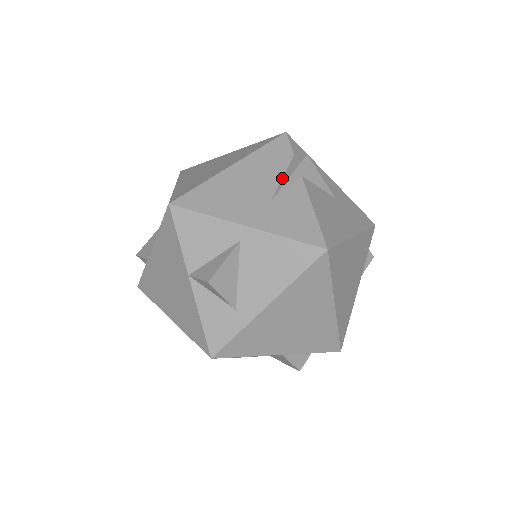
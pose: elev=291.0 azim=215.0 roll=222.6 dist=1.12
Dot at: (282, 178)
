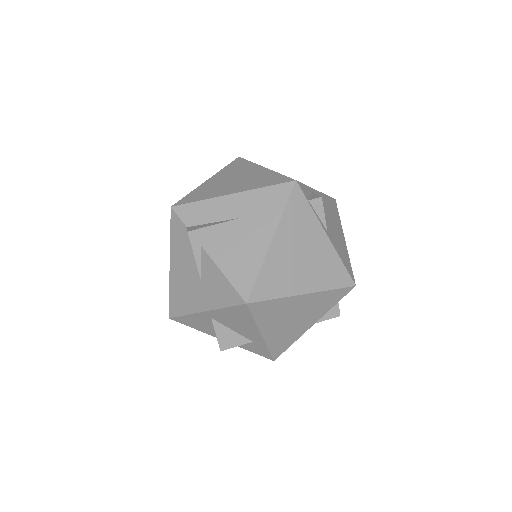
Dot at: (194, 256)
